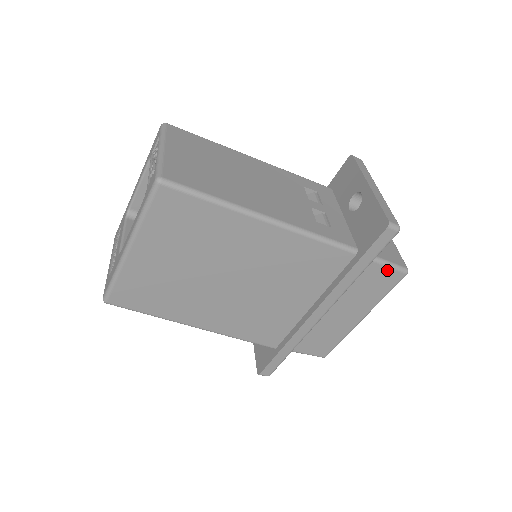
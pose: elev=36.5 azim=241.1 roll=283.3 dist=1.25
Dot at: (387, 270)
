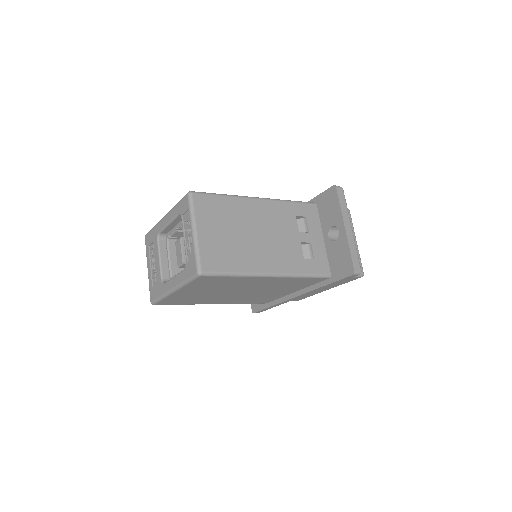
Dot at: occluded
